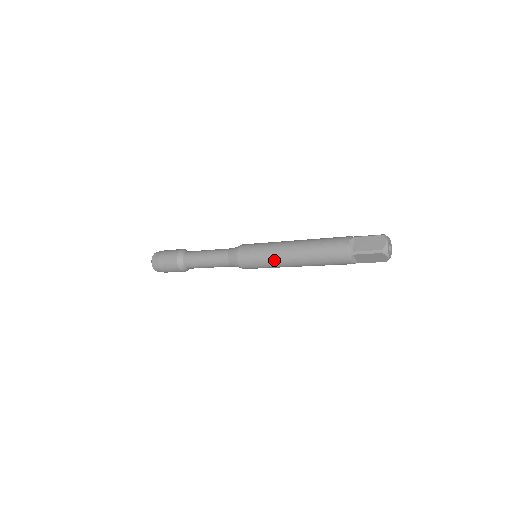
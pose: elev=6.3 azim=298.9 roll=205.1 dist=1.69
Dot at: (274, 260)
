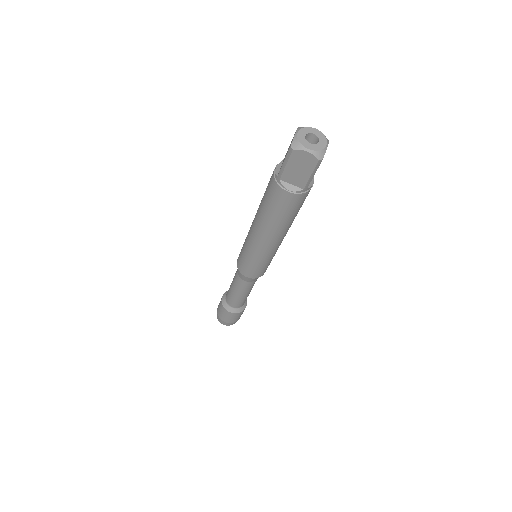
Dot at: (251, 247)
